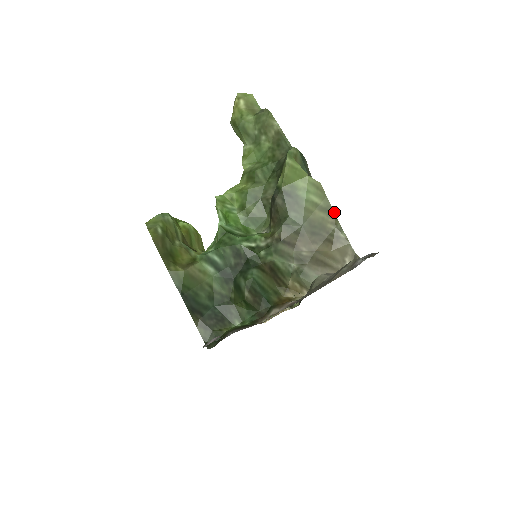
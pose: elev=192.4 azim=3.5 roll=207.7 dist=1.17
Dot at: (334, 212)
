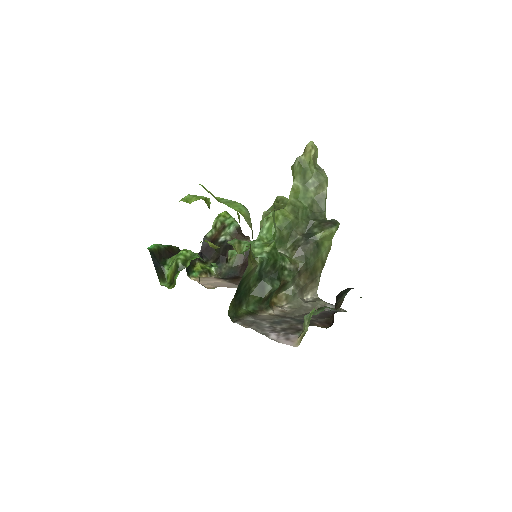
Dot at: occluded
